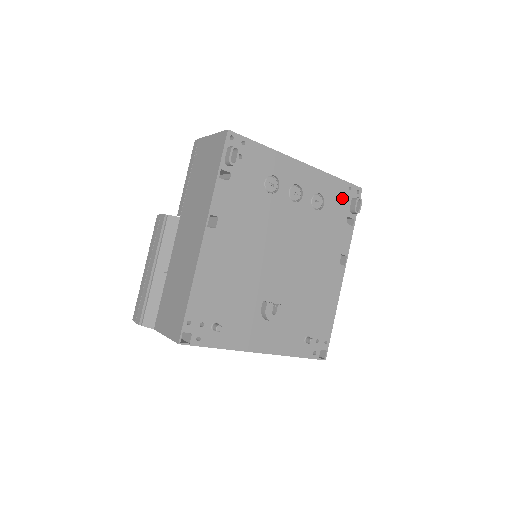
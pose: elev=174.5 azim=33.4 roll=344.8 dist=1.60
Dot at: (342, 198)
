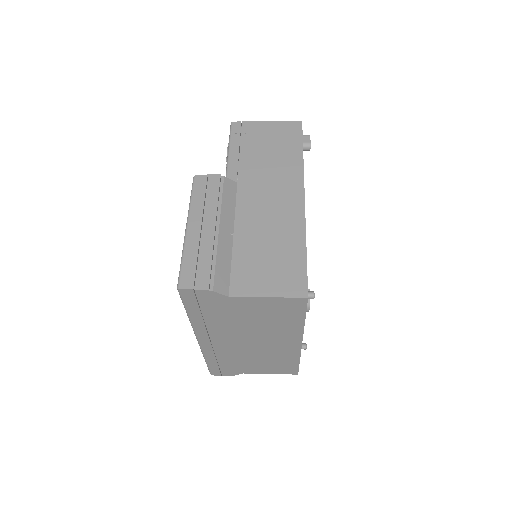
Dot at: occluded
